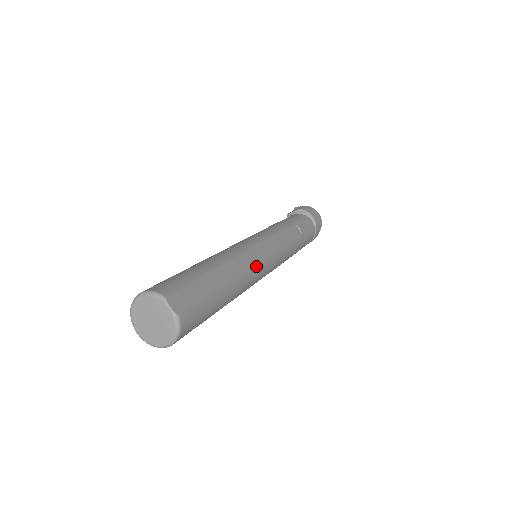
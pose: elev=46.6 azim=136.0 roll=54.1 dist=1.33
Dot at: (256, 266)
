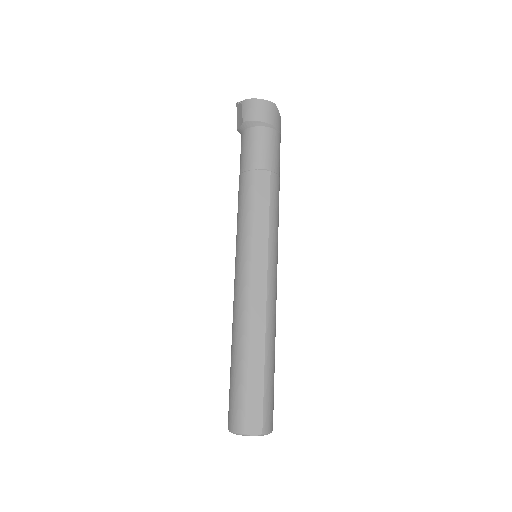
Dot at: (268, 298)
